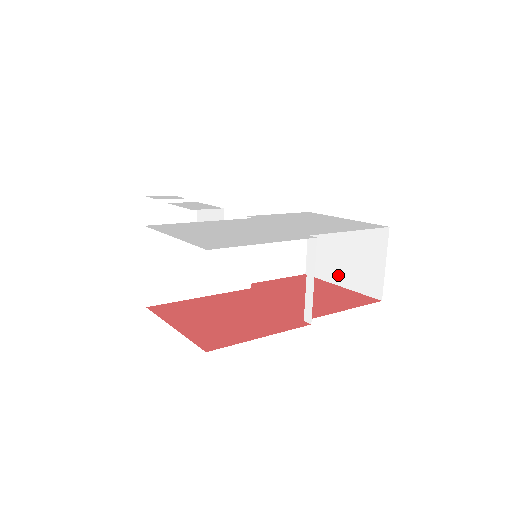
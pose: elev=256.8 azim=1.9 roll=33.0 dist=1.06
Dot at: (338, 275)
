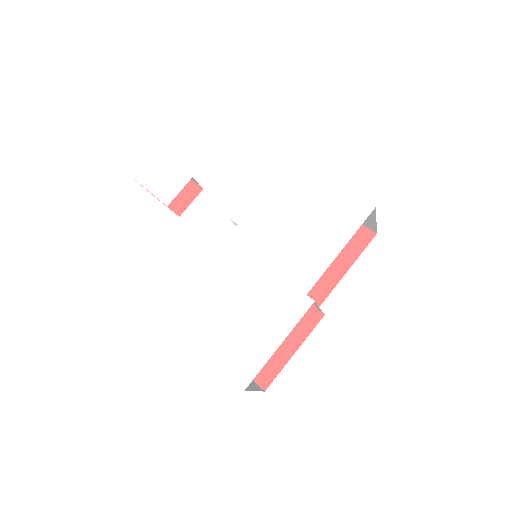
Dot at: occluded
